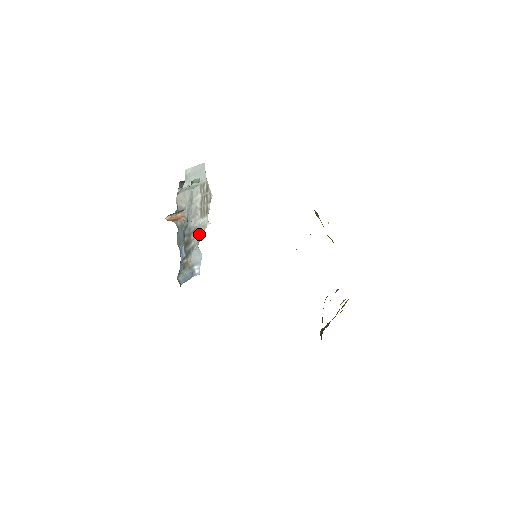
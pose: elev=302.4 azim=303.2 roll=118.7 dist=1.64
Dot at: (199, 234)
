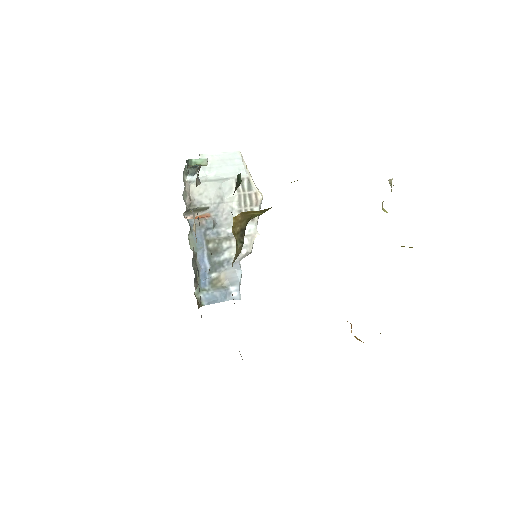
Dot at: occluded
